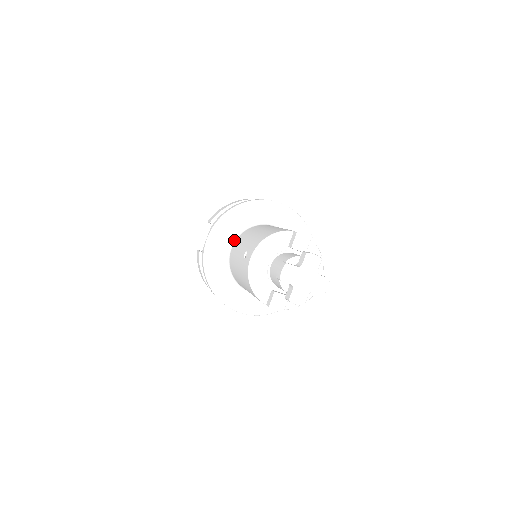
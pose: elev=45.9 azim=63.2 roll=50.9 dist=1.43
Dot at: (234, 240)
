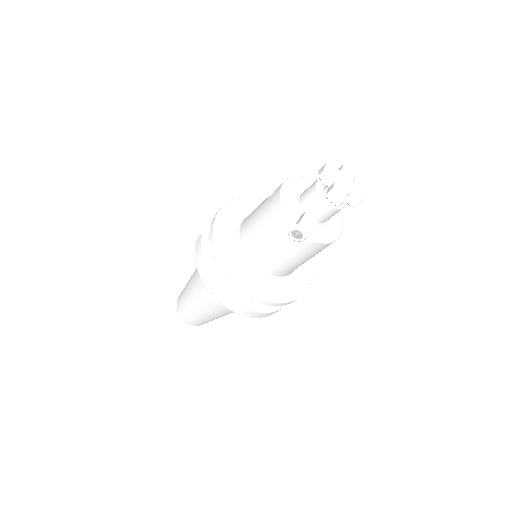
Dot at: (245, 218)
